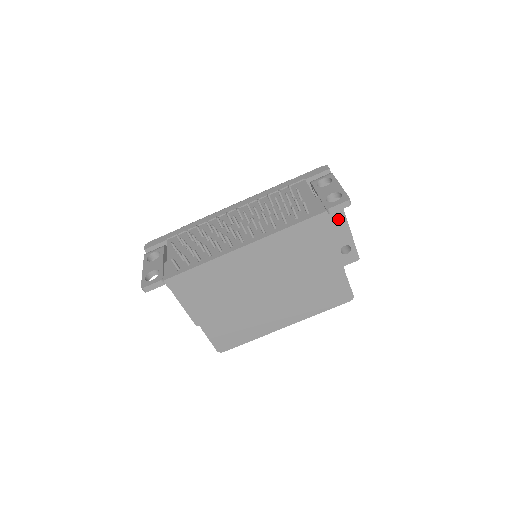
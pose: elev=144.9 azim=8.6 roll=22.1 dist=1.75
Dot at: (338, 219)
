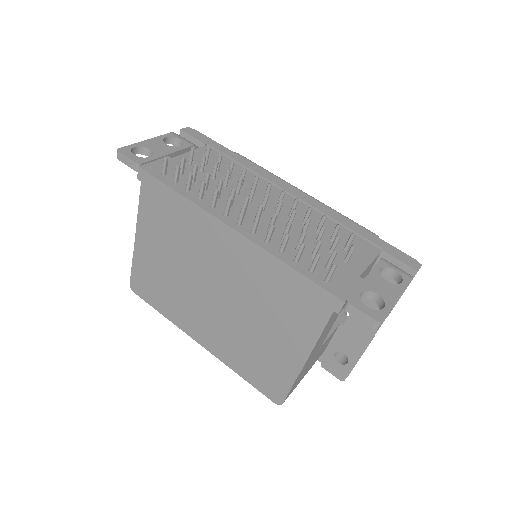
Dot at: occluded
